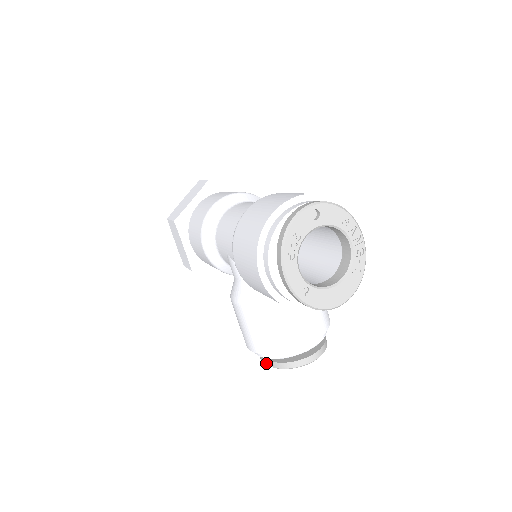
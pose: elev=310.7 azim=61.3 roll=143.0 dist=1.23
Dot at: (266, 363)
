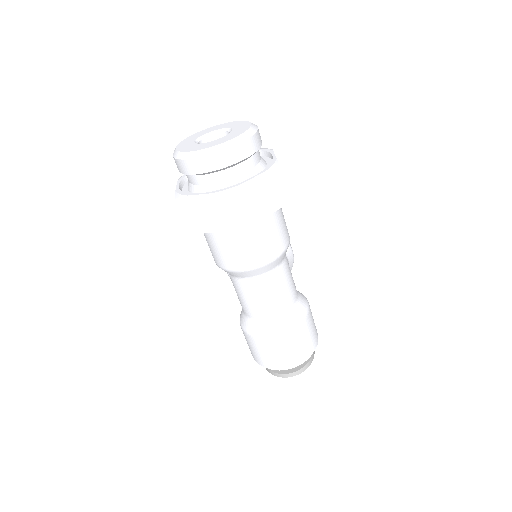
Dot at: occluded
